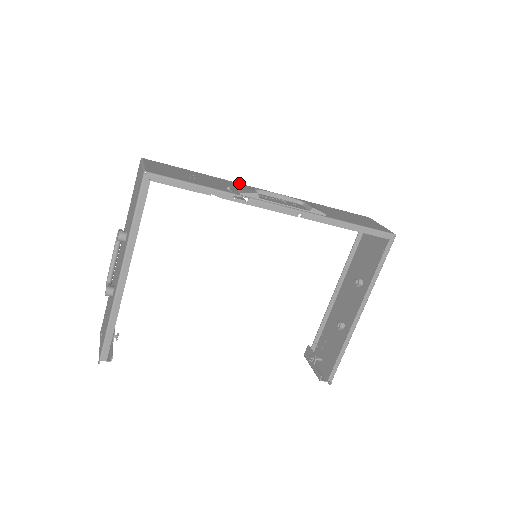
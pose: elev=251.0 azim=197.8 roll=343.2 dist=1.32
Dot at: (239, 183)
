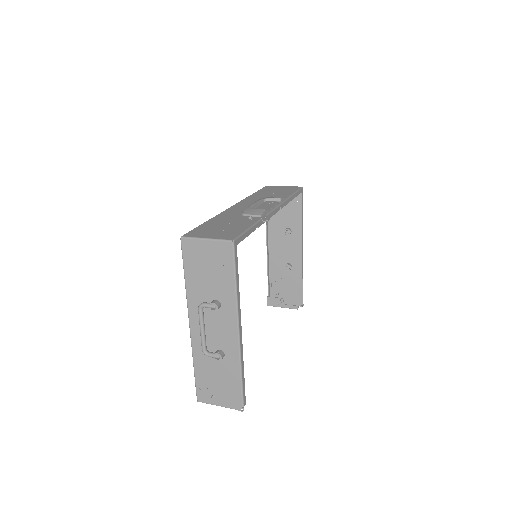
Dot at: (222, 212)
